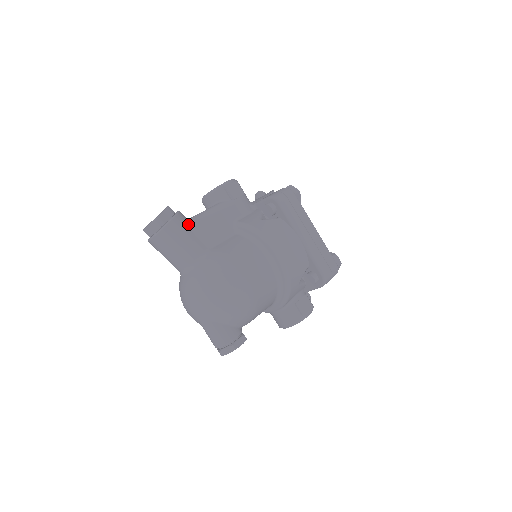
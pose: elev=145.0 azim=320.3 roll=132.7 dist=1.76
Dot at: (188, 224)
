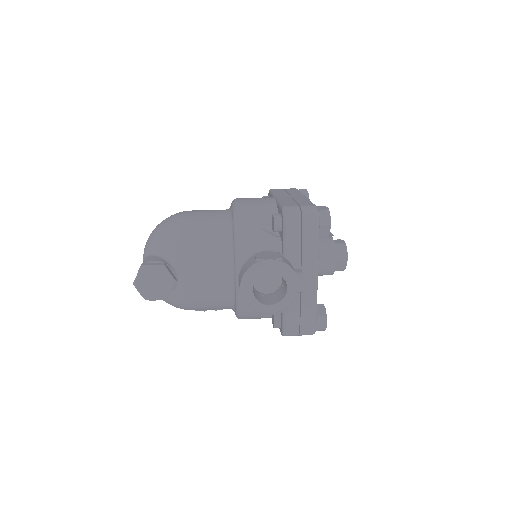
Dot at: occluded
